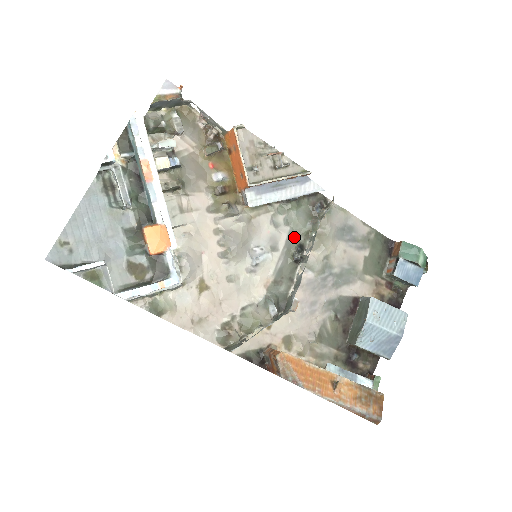
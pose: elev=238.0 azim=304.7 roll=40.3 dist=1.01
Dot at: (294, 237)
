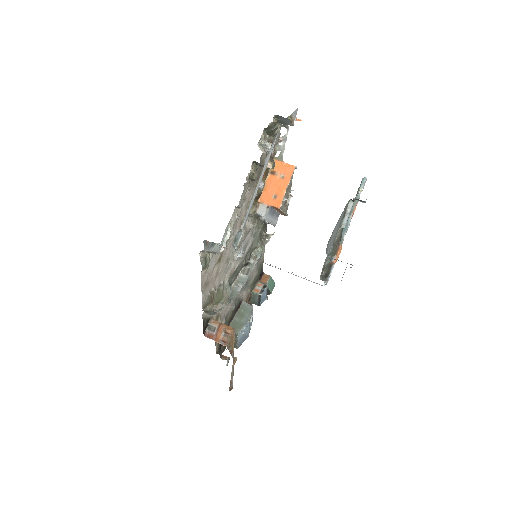
Dot at: (251, 247)
